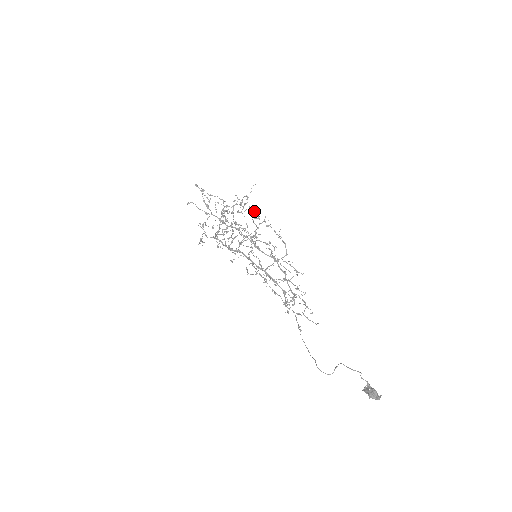
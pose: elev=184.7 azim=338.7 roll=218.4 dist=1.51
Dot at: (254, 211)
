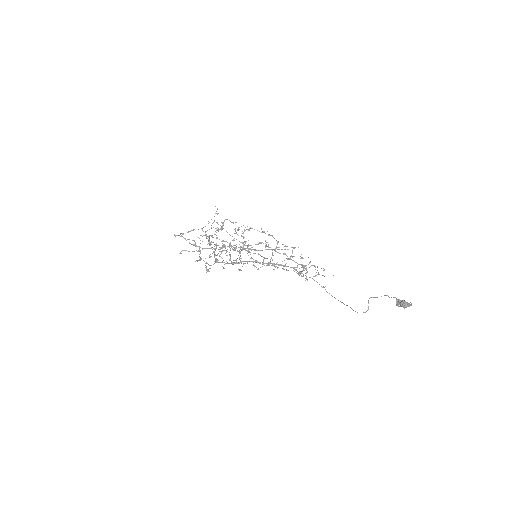
Dot at: occluded
